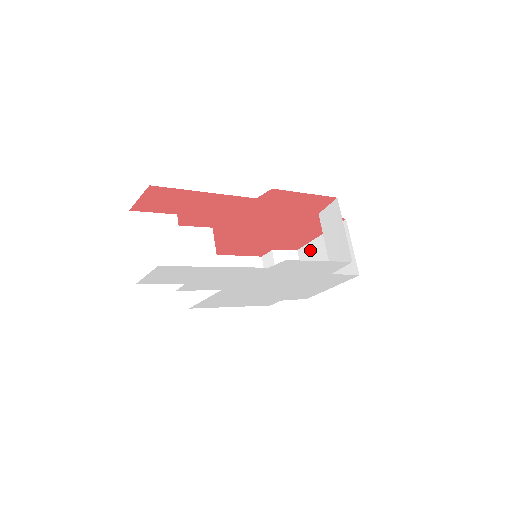
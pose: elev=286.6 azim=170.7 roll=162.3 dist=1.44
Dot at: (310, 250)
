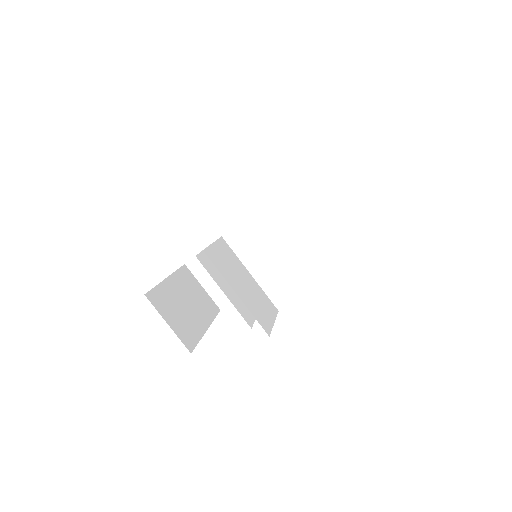
Dot at: (236, 236)
